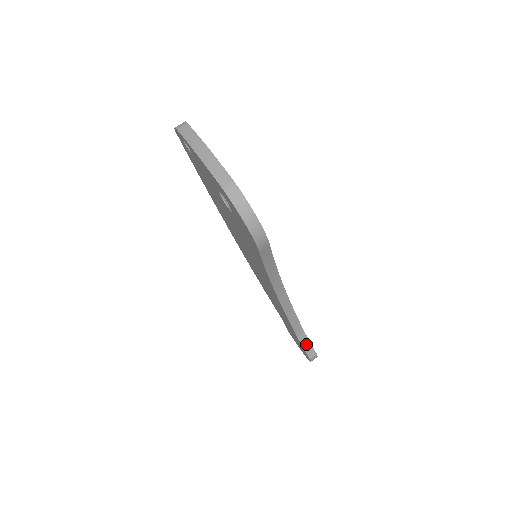
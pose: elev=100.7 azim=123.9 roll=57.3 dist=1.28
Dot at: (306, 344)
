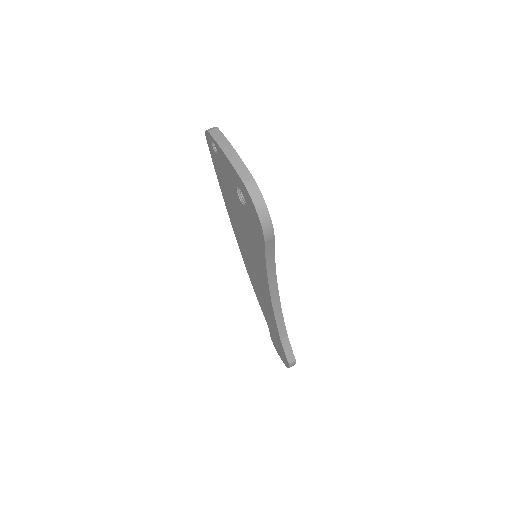
Dot at: (287, 349)
